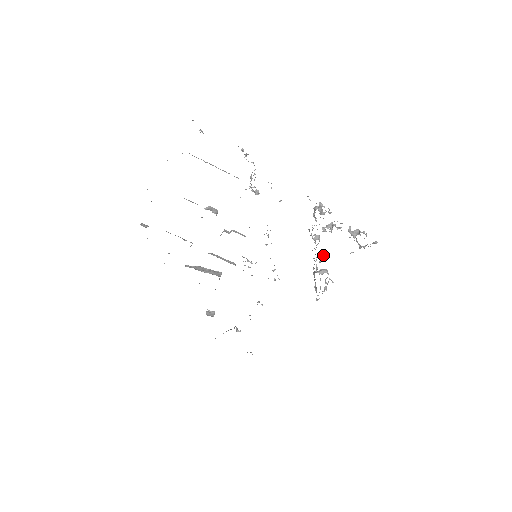
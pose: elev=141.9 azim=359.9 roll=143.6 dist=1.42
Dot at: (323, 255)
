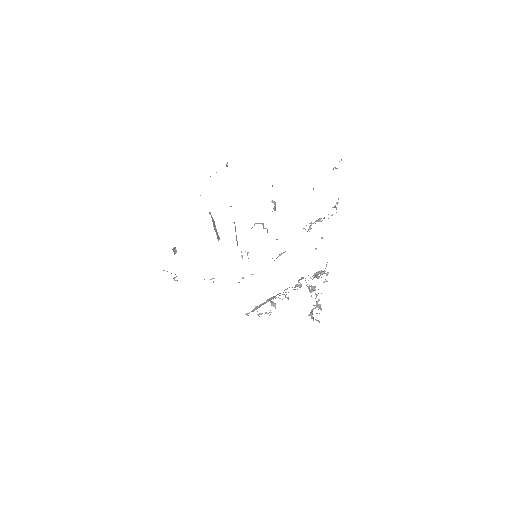
Dot at: (287, 297)
